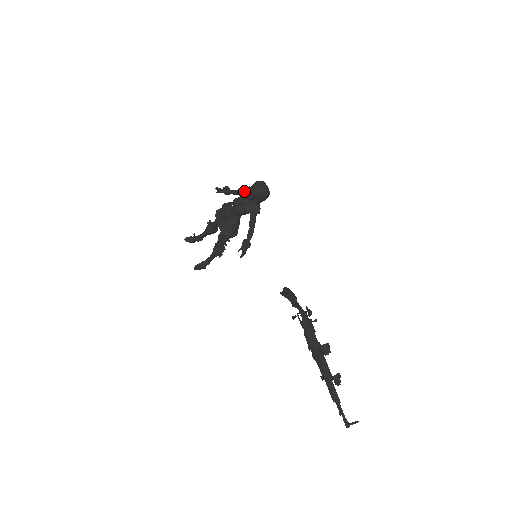
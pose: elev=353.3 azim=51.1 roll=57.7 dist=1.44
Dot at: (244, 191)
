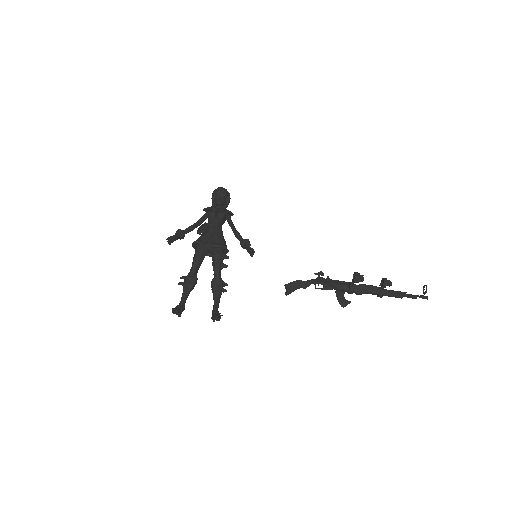
Dot at: (207, 207)
